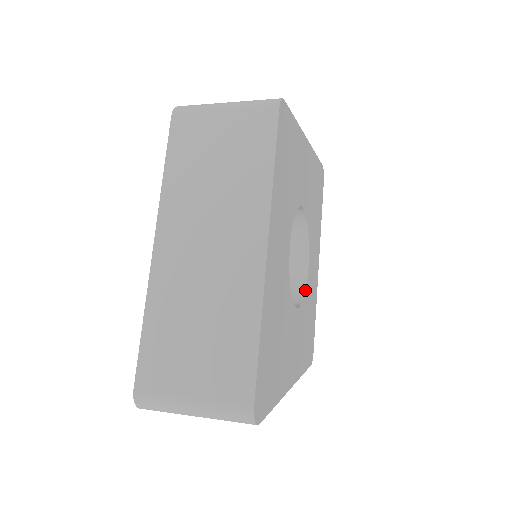
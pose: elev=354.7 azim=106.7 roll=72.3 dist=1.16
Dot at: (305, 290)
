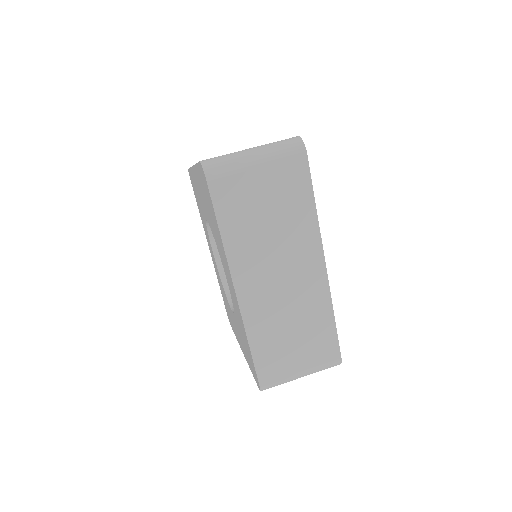
Dot at: occluded
